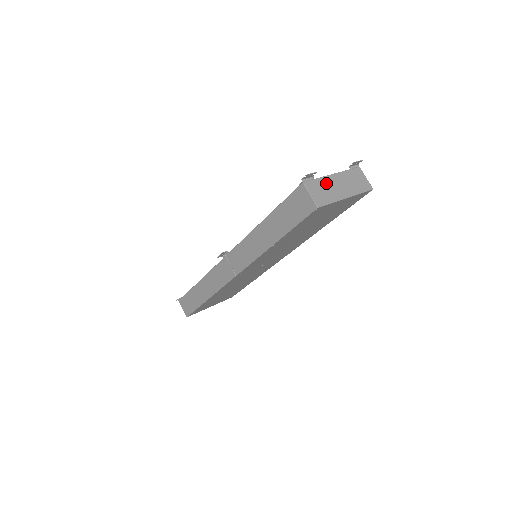
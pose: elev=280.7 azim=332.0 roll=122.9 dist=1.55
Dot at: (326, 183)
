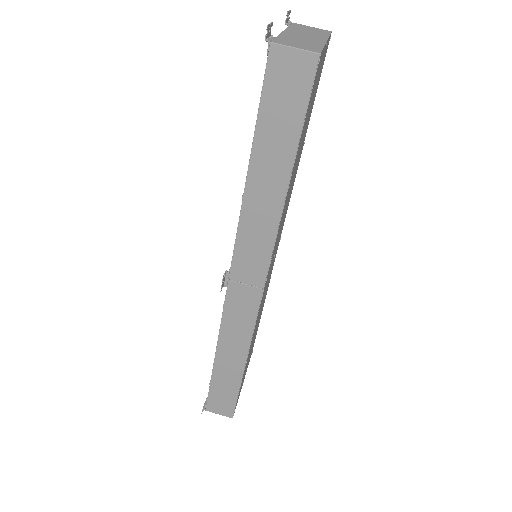
Dot at: (290, 37)
